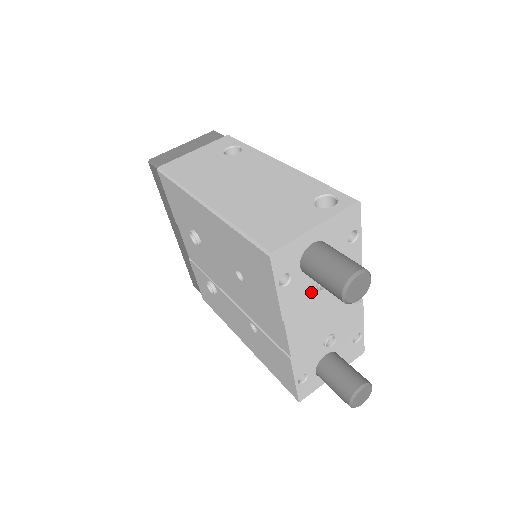
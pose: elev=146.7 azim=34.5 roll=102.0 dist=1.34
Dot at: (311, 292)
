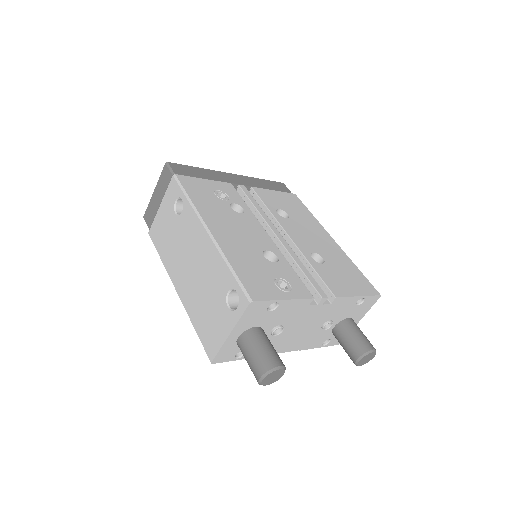
Dot at: (272, 337)
